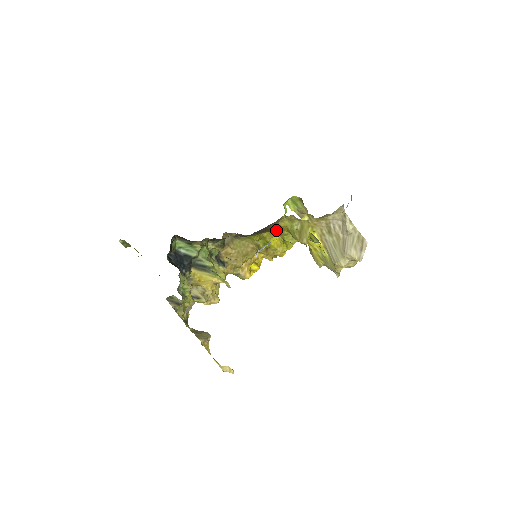
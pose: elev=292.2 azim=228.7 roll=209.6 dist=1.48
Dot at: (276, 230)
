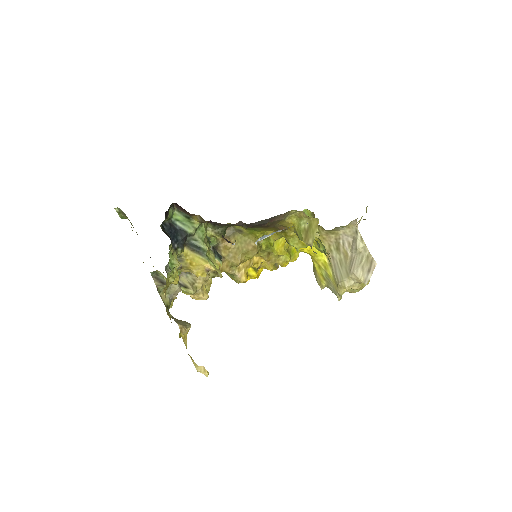
Dot at: (282, 228)
